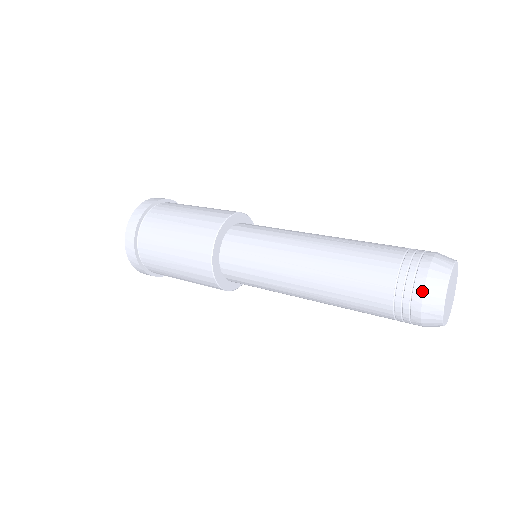
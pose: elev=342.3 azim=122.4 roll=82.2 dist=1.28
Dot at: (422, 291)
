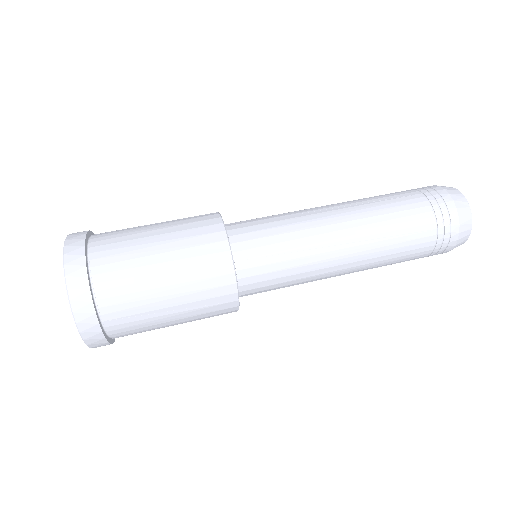
Dot at: occluded
